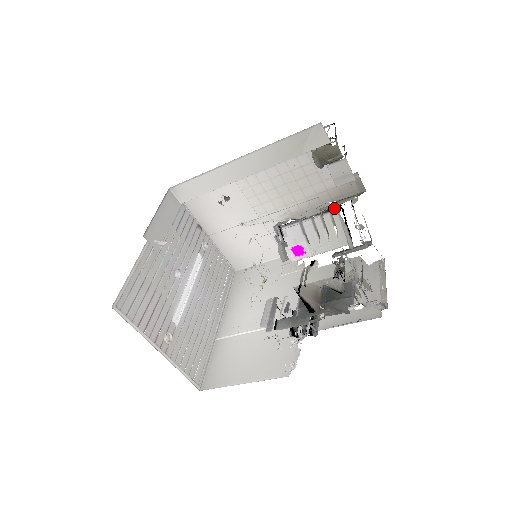
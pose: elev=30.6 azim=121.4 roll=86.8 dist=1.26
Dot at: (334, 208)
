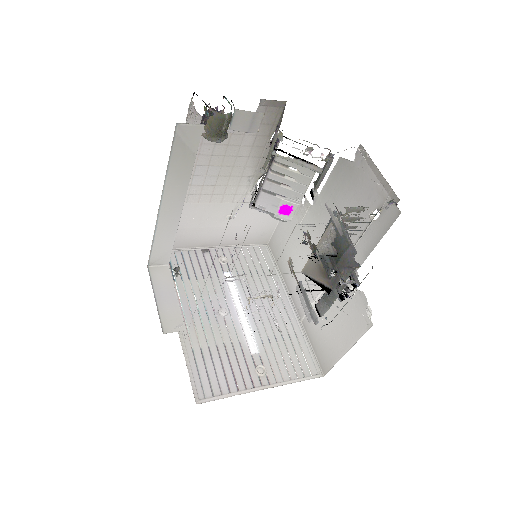
Dot at: (278, 141)
